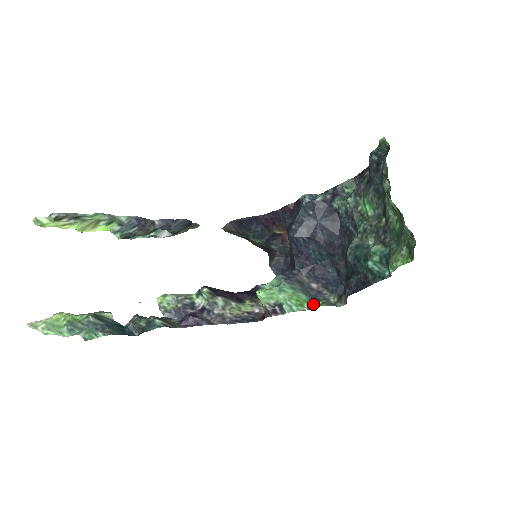
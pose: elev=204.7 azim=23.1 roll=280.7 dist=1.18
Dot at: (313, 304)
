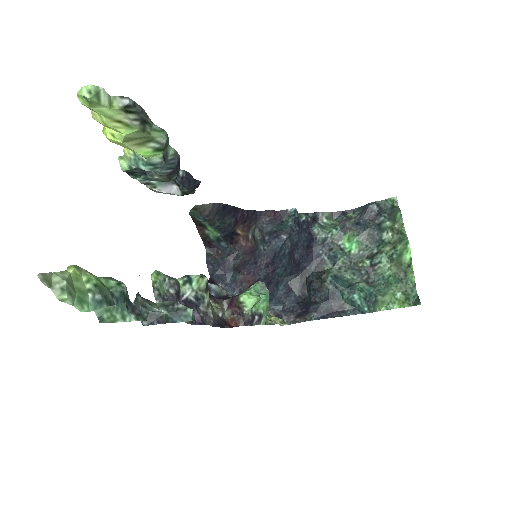
Dot at: (273, 319)
